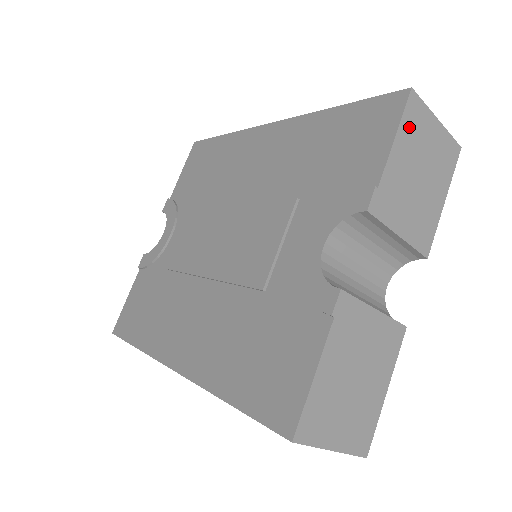
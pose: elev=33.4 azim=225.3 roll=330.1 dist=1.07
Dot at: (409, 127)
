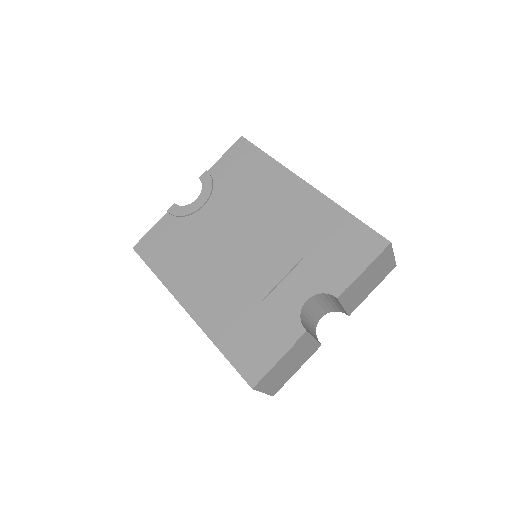
Dot at: (378, 260)
